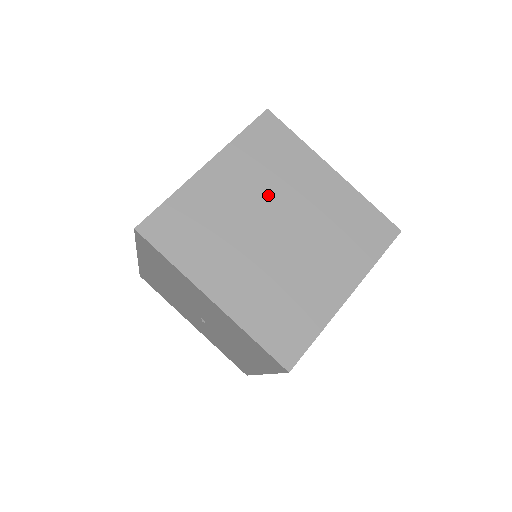
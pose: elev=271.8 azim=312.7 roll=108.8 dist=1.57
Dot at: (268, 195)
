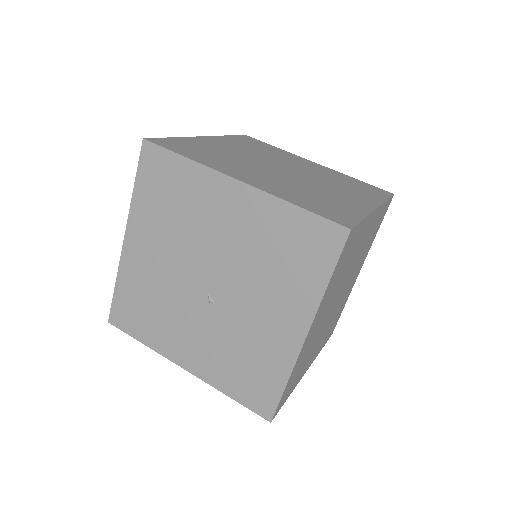
Dot at: (266, 157)
